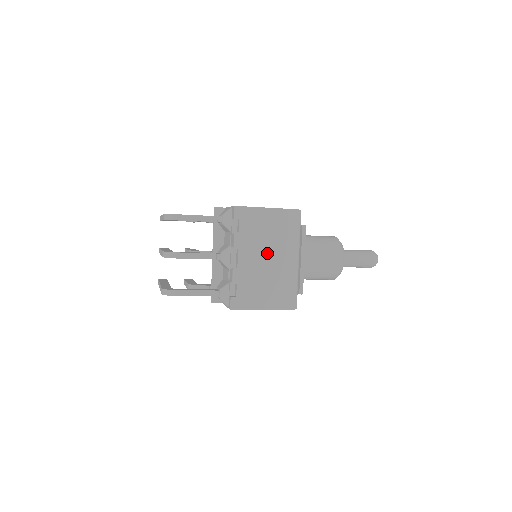
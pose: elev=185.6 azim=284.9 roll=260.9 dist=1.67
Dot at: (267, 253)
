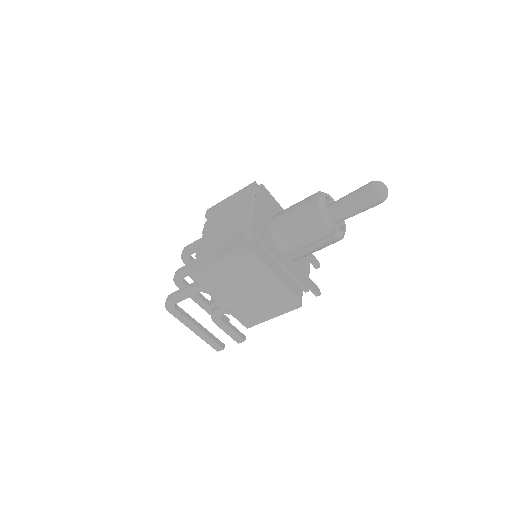
Dot at: (225, 221)
